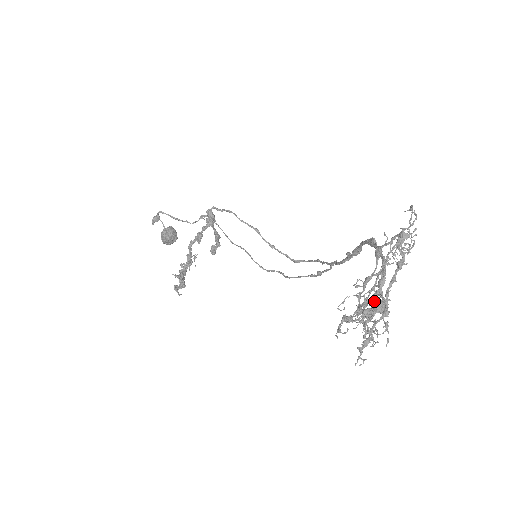
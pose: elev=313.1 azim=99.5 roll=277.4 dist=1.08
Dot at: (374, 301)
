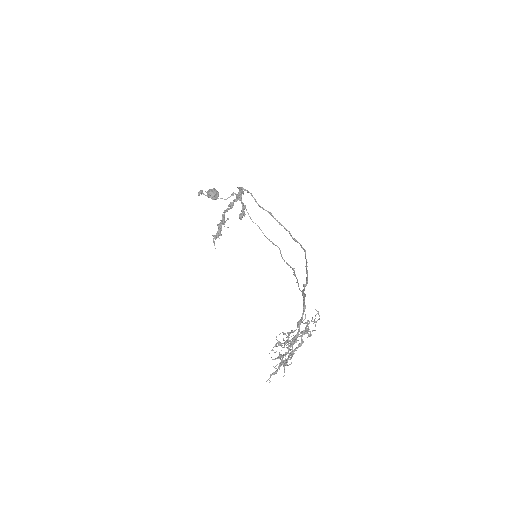
Dot at: (281, 359)
